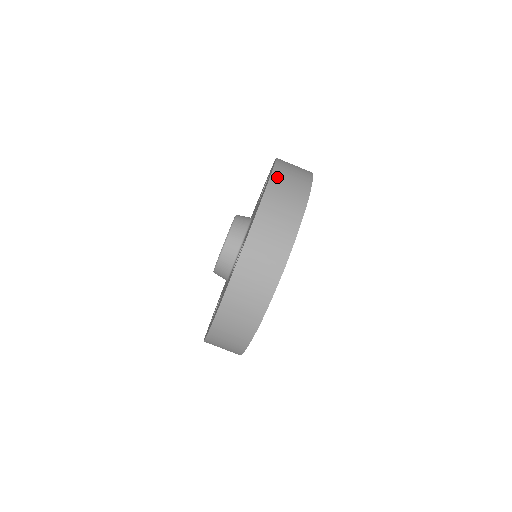
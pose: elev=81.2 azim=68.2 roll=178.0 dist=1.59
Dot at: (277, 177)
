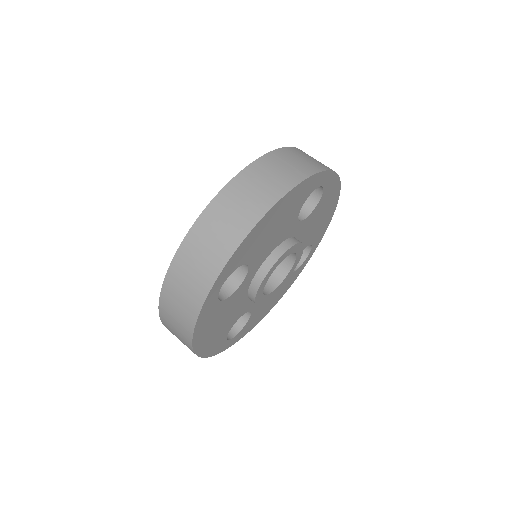
Dot at: occluded
